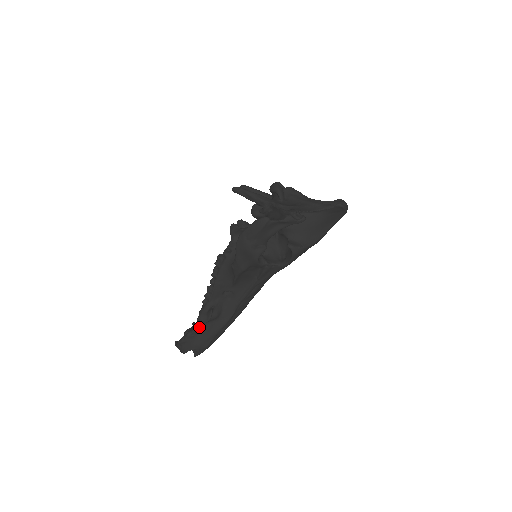
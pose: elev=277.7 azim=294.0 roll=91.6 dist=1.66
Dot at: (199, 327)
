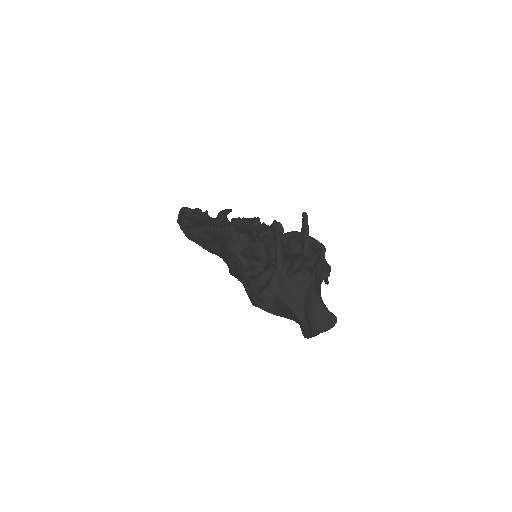
Dot at: occluded
